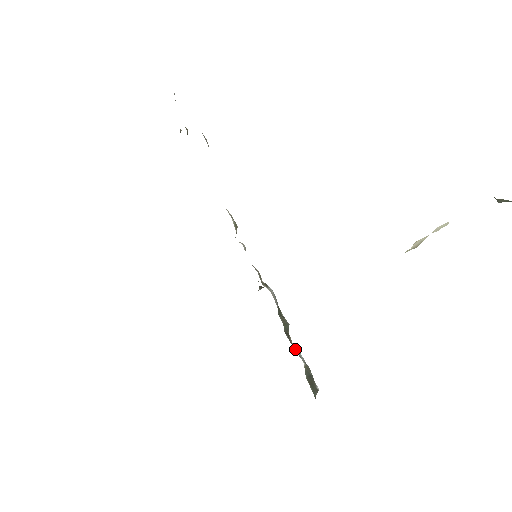
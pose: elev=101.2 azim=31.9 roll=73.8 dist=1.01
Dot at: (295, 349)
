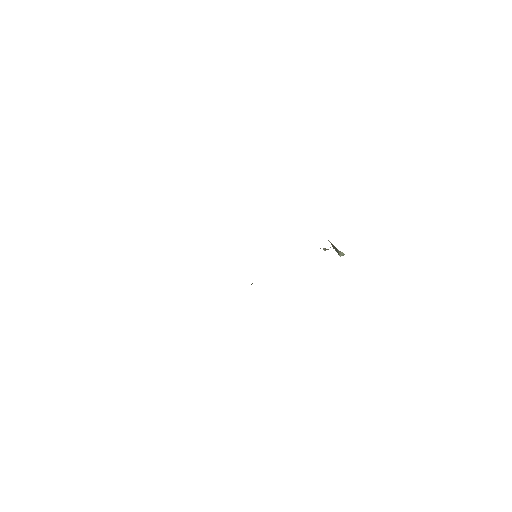
Dot at: occluded
